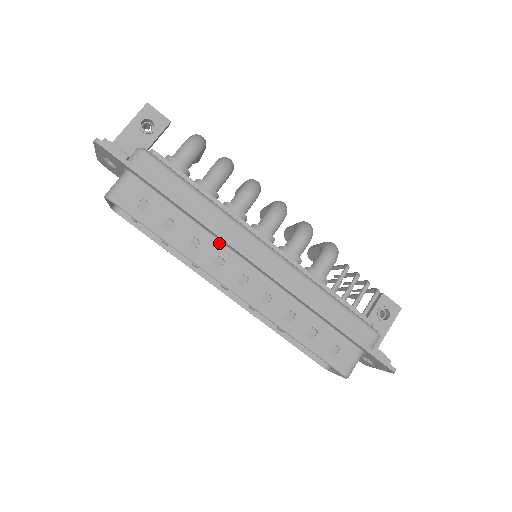
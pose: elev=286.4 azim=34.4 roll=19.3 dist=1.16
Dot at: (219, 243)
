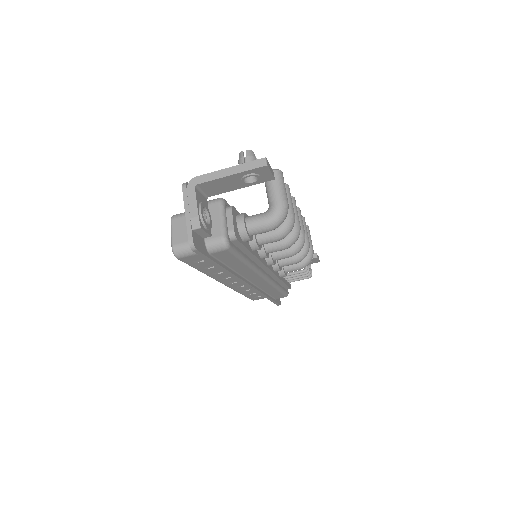
Dot at: occluded
